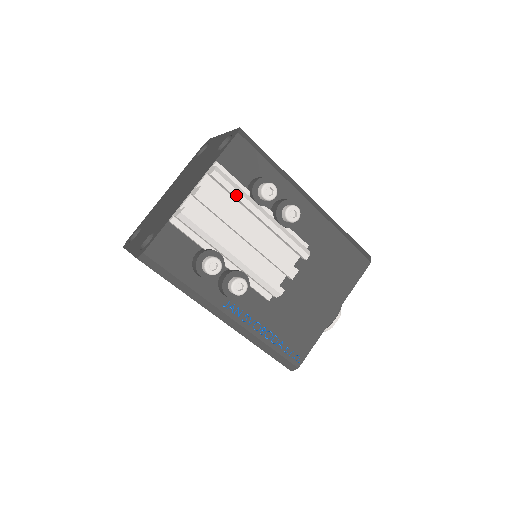
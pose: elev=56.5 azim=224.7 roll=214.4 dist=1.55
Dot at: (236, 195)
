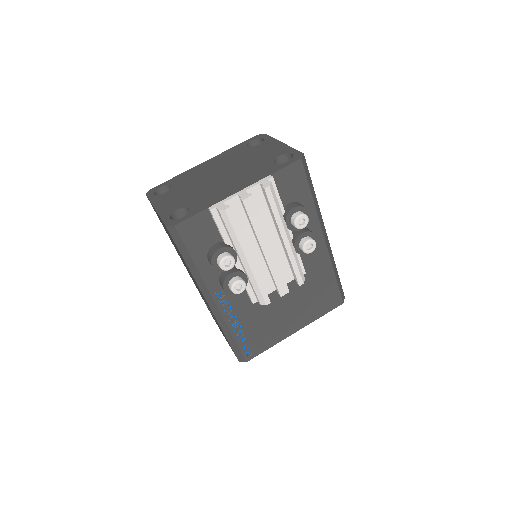
Dot at: (275, 213)
